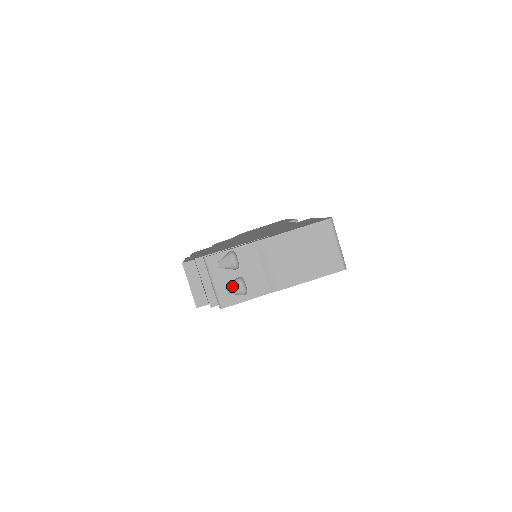
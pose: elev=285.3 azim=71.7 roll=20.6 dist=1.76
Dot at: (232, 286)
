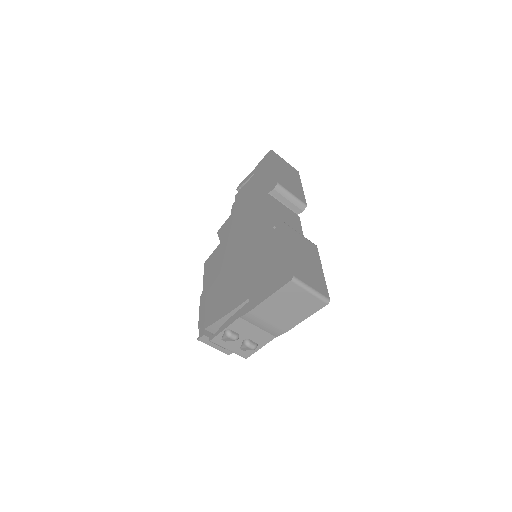
Dot at: (243, 348)
